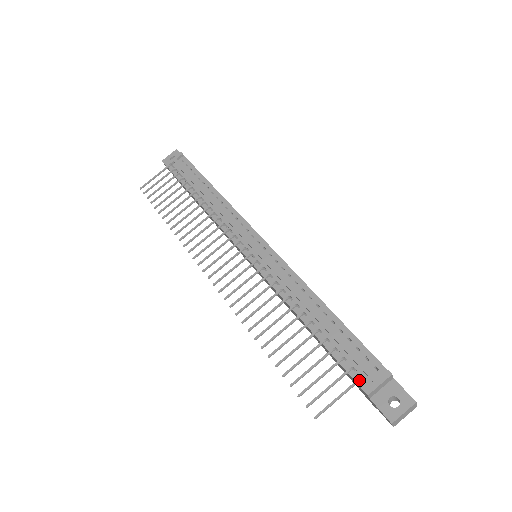
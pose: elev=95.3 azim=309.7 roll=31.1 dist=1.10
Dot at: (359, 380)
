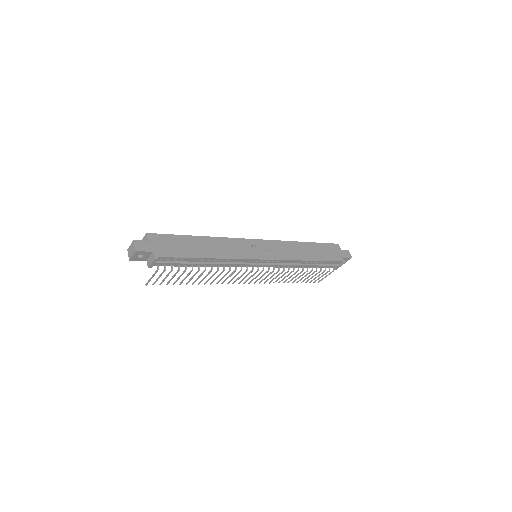
Dot at: occluded
